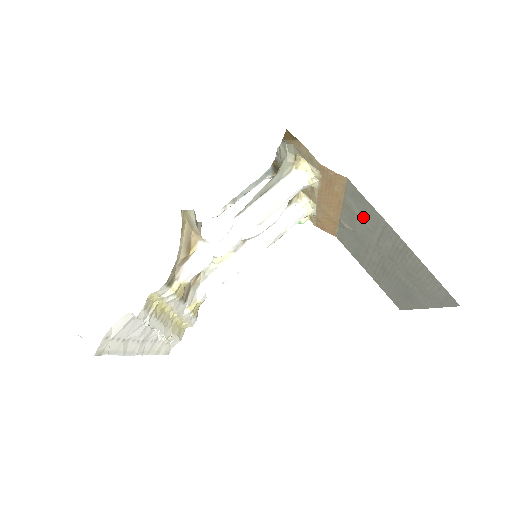
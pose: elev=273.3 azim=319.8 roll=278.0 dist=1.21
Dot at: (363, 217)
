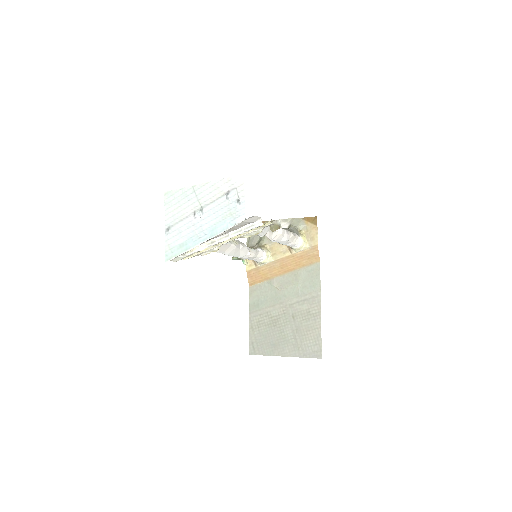
Dot at: (302, 285)
